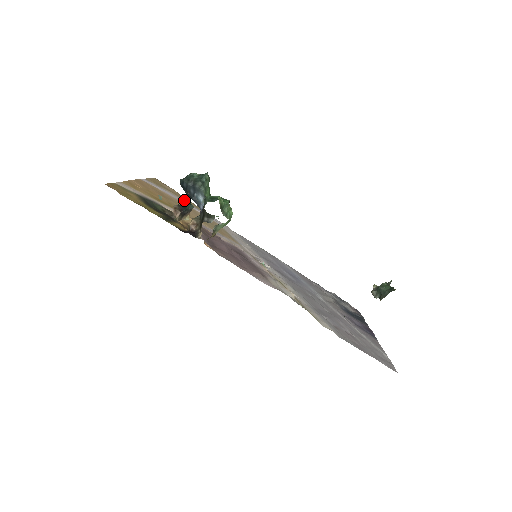
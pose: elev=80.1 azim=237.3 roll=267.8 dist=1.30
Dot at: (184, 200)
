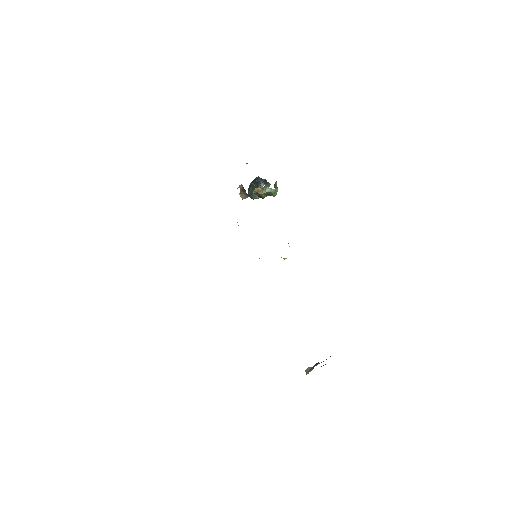
Dot at: occluded
